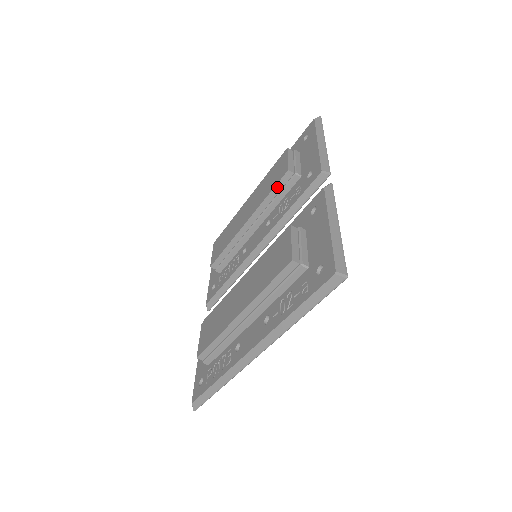
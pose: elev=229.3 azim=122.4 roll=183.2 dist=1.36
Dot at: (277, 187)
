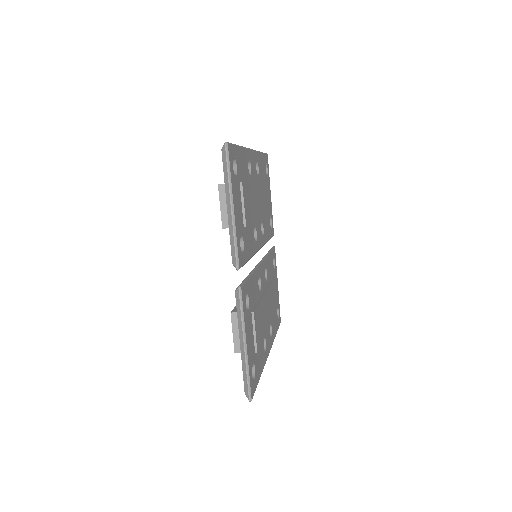
Dot at: occluded
